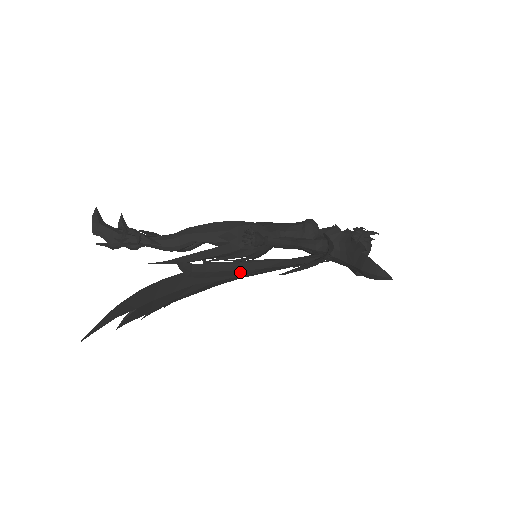
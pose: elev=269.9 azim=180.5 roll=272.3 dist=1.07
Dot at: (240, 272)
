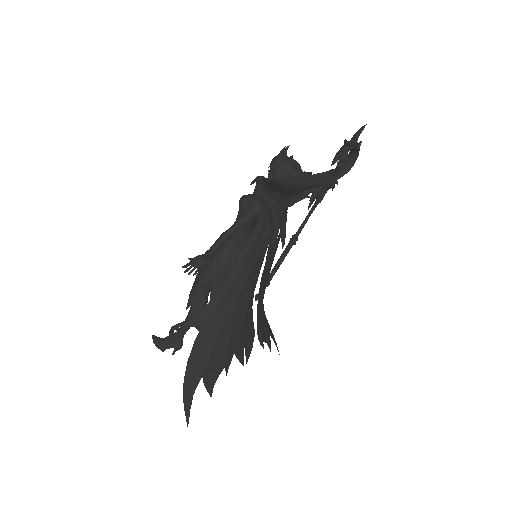
Dot at: (234, 285)
